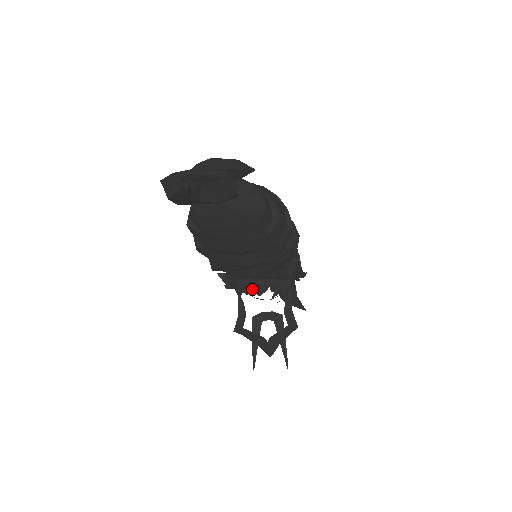
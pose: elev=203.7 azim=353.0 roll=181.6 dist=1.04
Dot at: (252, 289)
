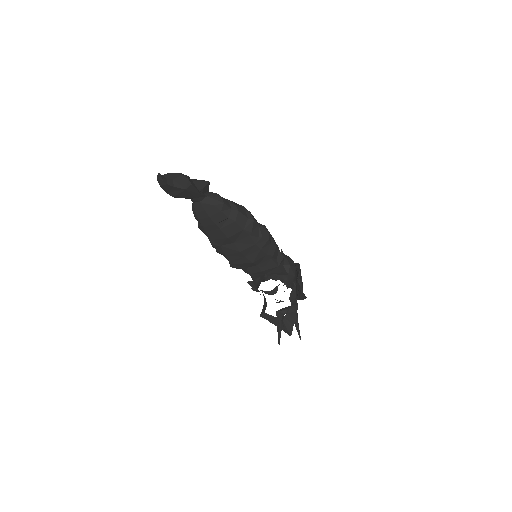
Dot at: (262, 281)
